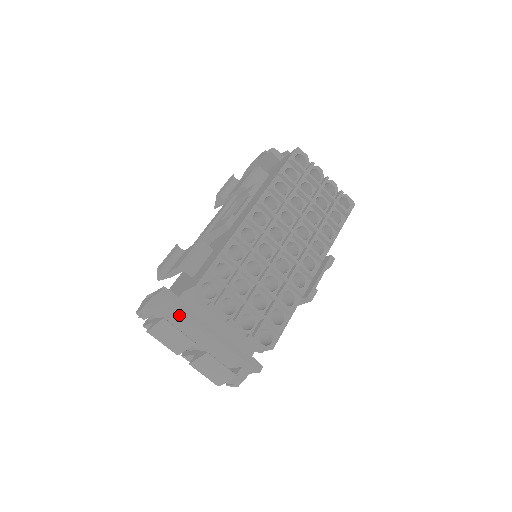
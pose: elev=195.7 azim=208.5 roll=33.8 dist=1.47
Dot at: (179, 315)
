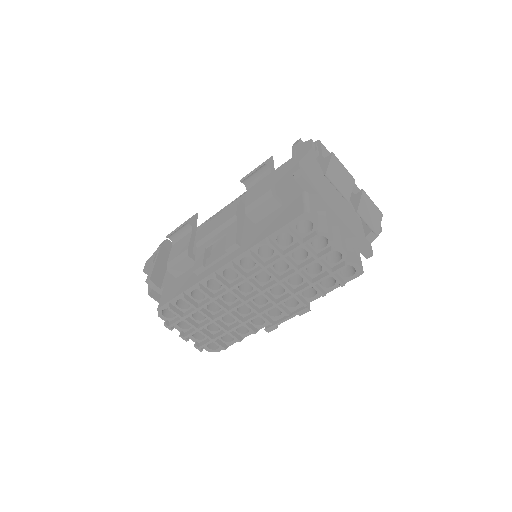
Dot at: occluded
